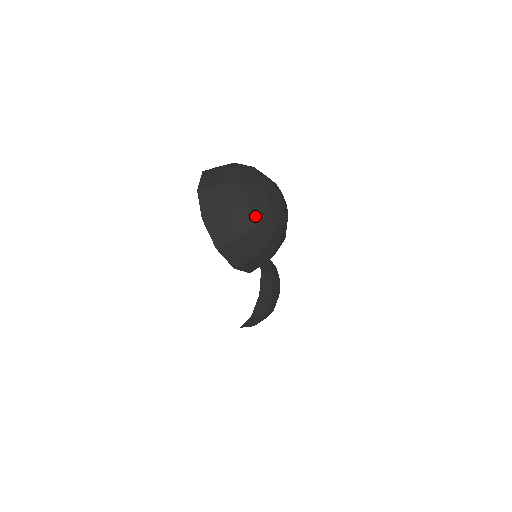
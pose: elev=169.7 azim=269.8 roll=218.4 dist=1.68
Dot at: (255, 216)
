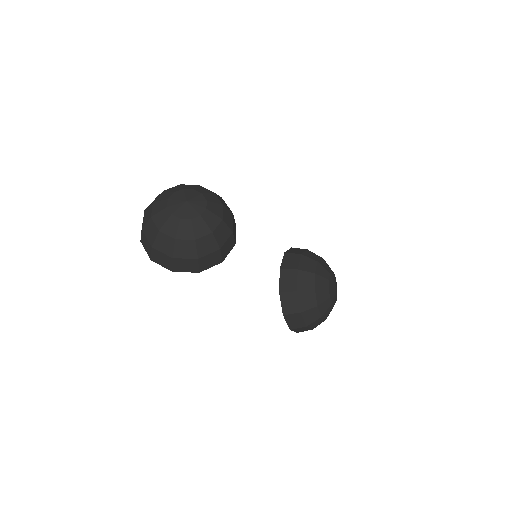
Dot at: (157, 225)
